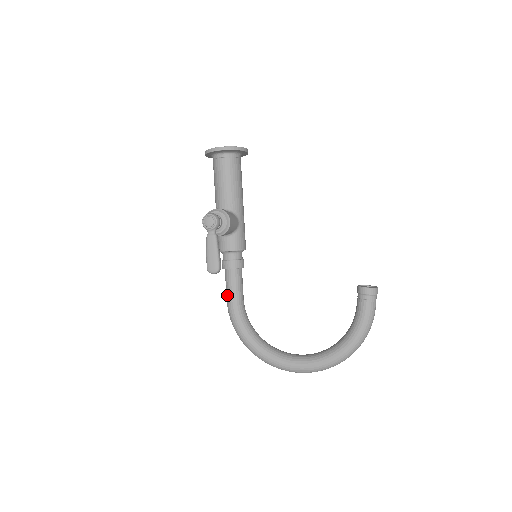
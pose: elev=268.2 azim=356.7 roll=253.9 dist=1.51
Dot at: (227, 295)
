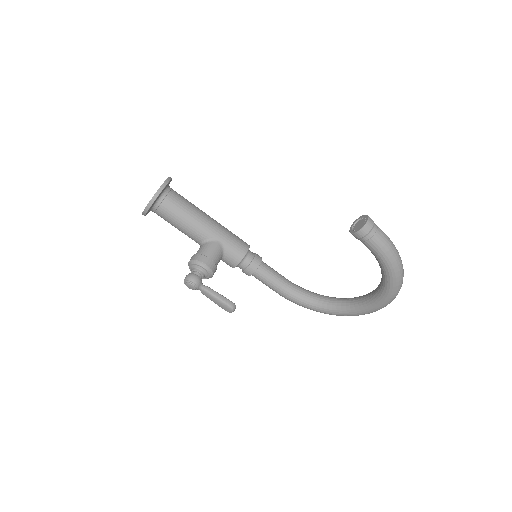
Dot at: occluded
